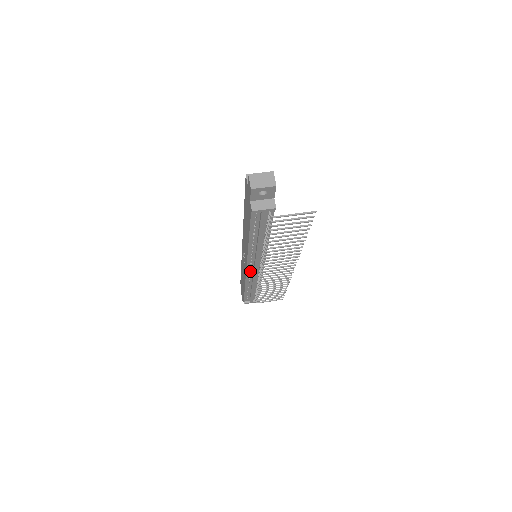
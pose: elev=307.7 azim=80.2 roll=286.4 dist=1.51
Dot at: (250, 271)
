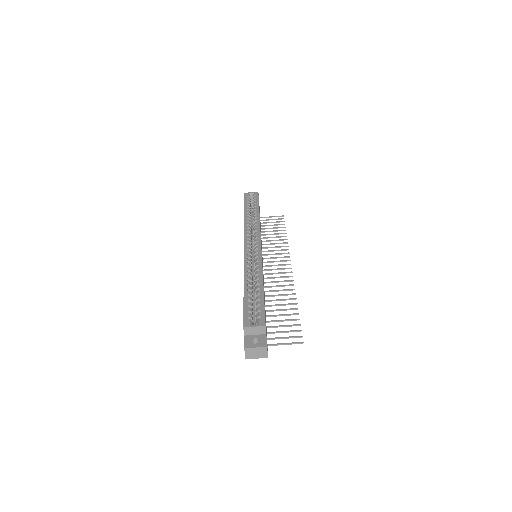
Dot at: occluded
